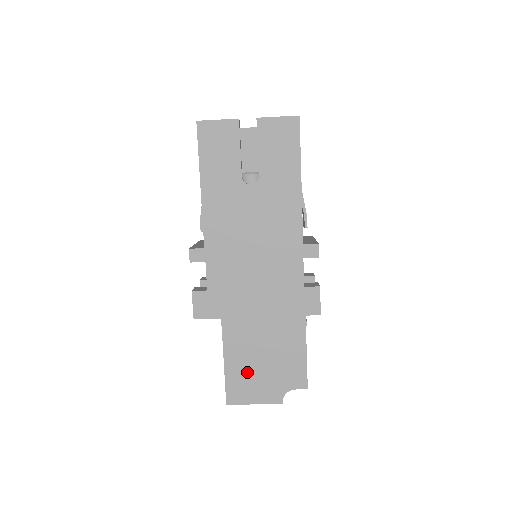
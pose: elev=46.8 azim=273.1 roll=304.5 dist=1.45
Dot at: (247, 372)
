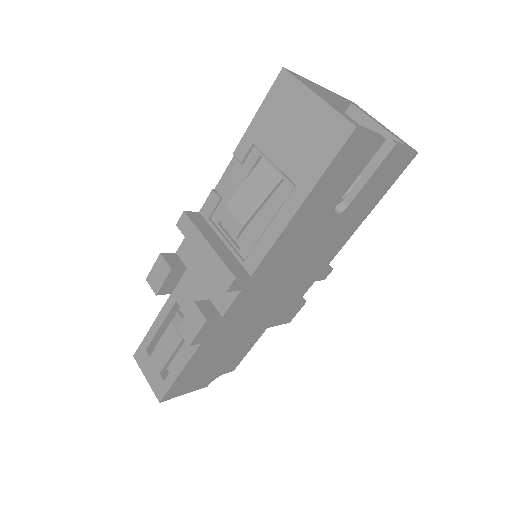
Dot at: (197, 372)
